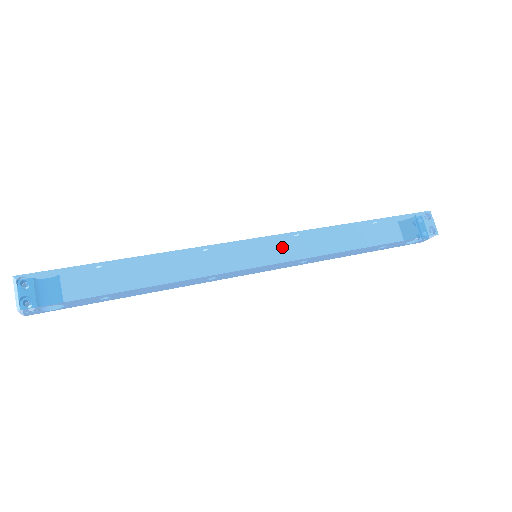
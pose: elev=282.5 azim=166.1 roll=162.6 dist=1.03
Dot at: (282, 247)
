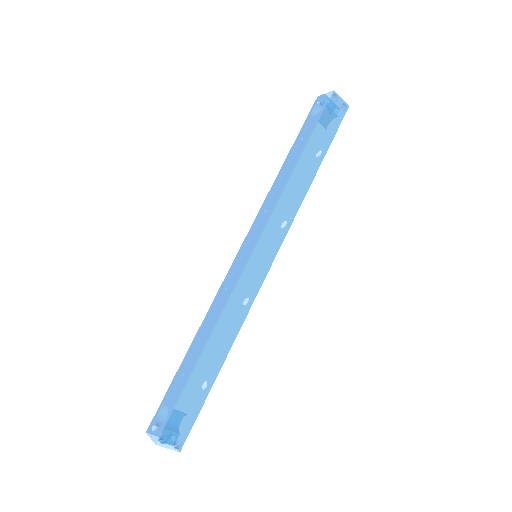
Dot at: (272, 237)
